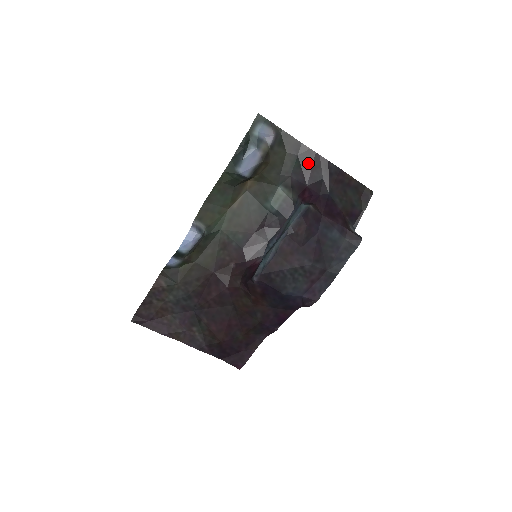
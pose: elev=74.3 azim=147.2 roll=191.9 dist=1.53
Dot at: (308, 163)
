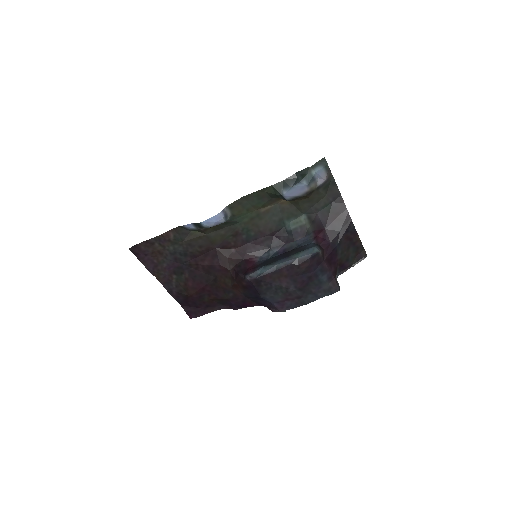
Dot at: (336, 213)
